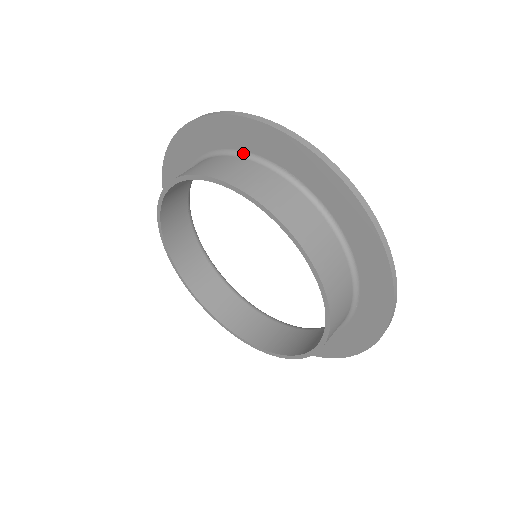
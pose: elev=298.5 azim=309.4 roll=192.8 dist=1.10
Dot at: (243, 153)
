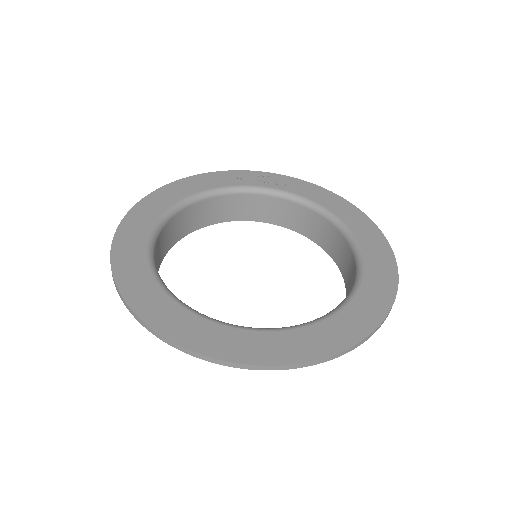
Dot at: occluded
